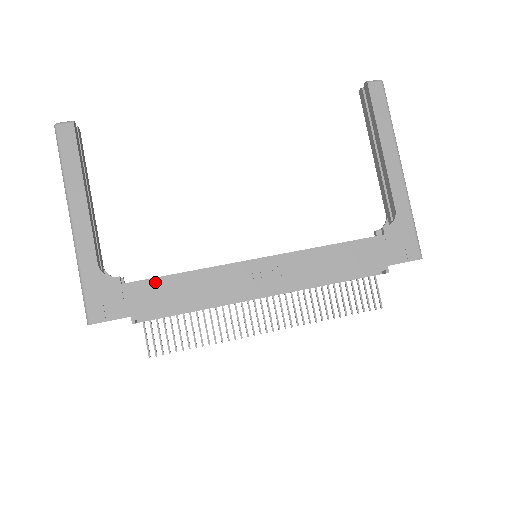
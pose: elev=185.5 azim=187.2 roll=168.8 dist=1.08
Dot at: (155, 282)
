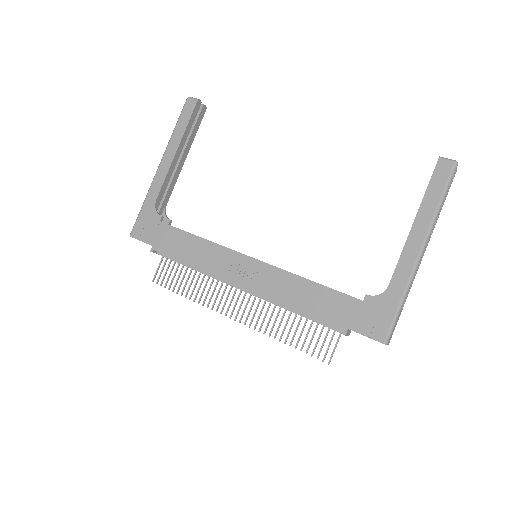
Dot at: (178, 232)
